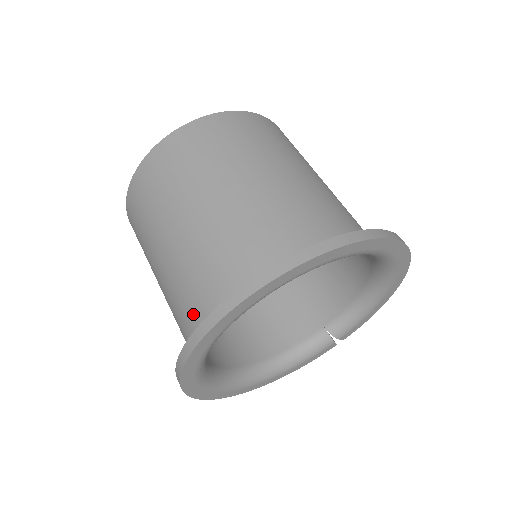
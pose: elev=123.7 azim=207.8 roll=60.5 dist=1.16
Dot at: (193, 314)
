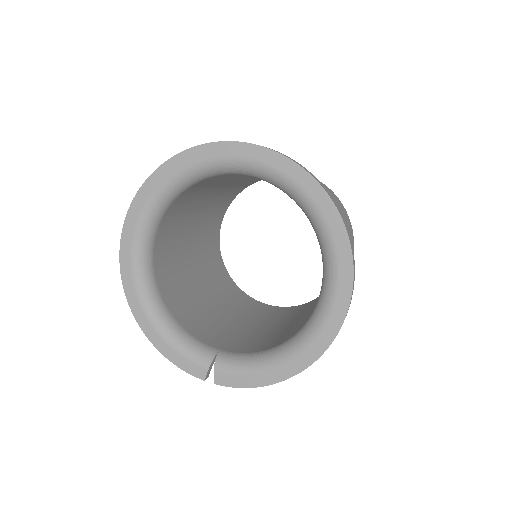
Dot at: occluded
